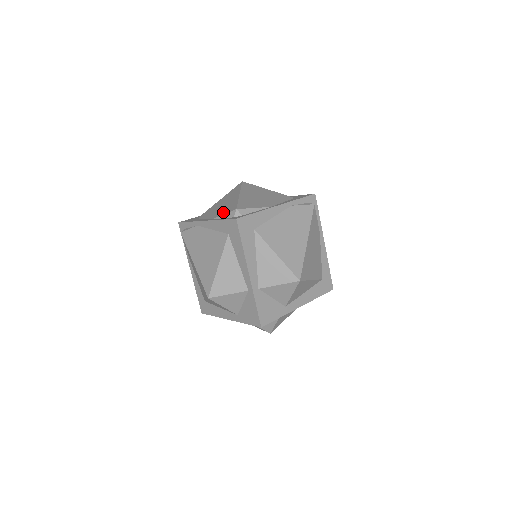
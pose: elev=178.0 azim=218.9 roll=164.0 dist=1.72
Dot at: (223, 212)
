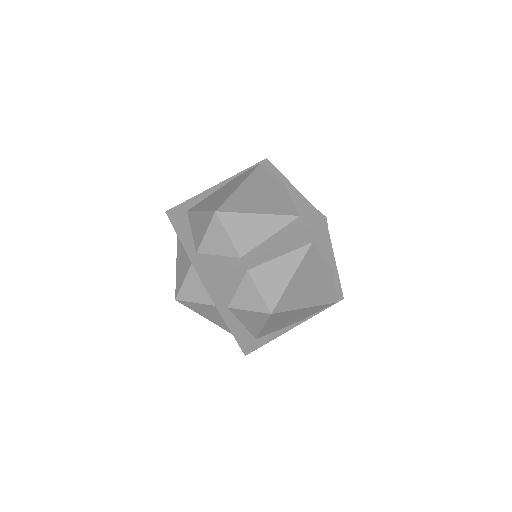
Dot at: occluded
